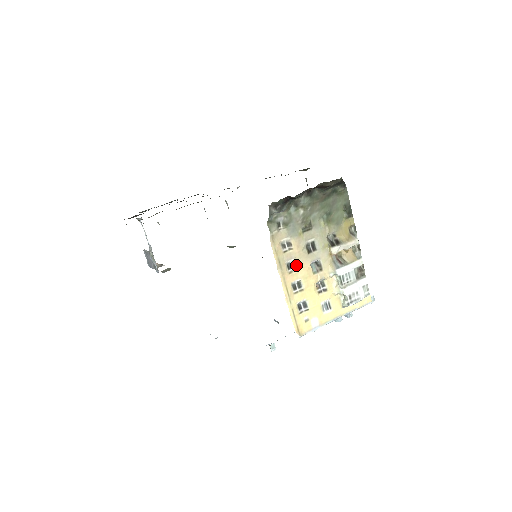
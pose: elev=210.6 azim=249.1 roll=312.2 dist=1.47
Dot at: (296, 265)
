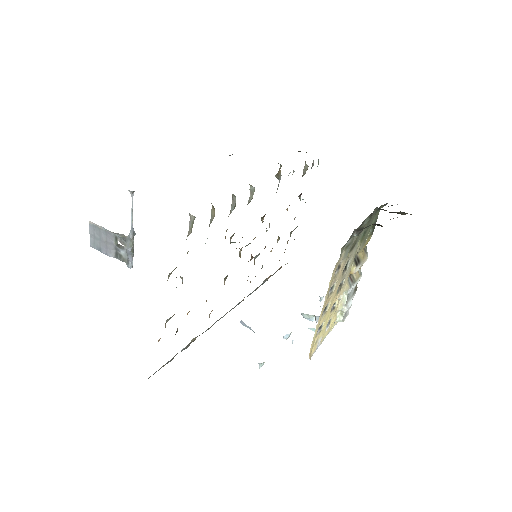
Dot at: (333, 288)
